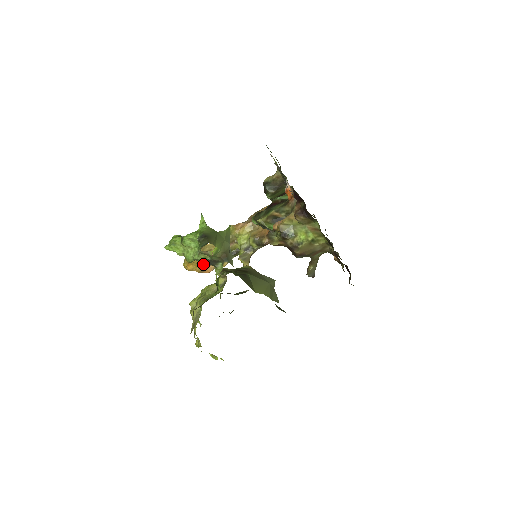
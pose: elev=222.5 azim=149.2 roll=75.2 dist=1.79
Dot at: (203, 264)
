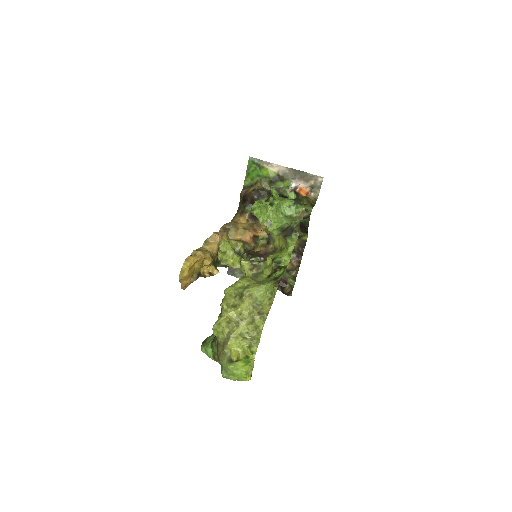
Dot at: occluded
